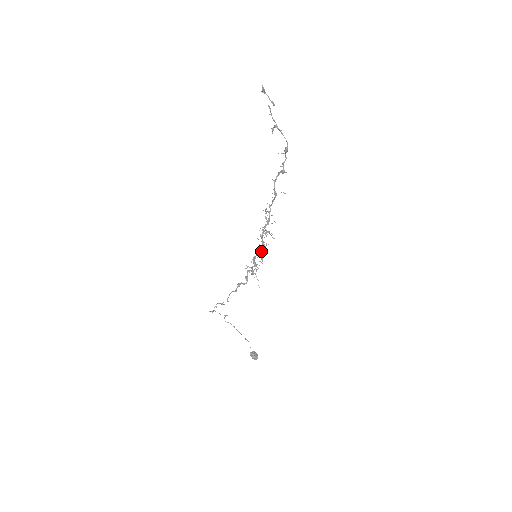
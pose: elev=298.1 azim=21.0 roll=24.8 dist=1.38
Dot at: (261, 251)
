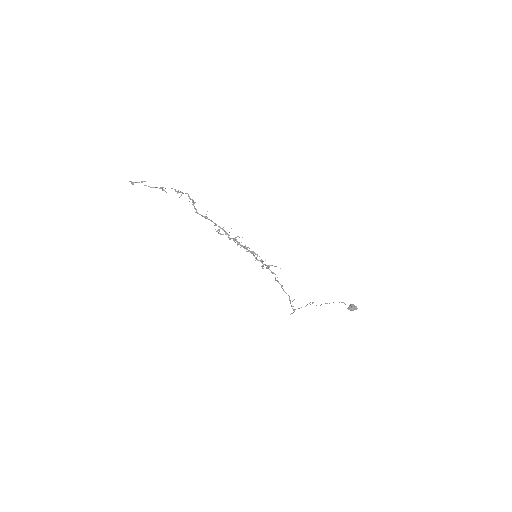
Dot at: (250, 251)
